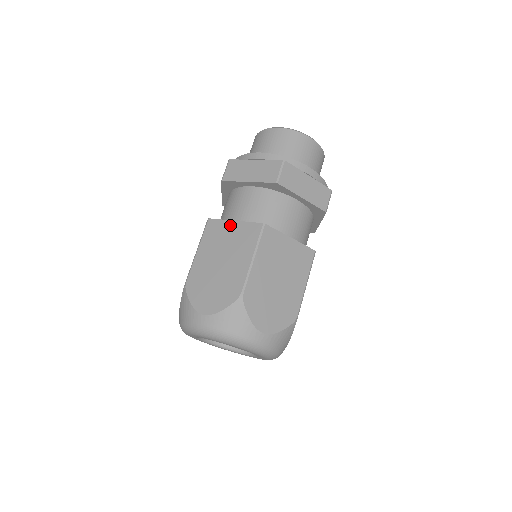
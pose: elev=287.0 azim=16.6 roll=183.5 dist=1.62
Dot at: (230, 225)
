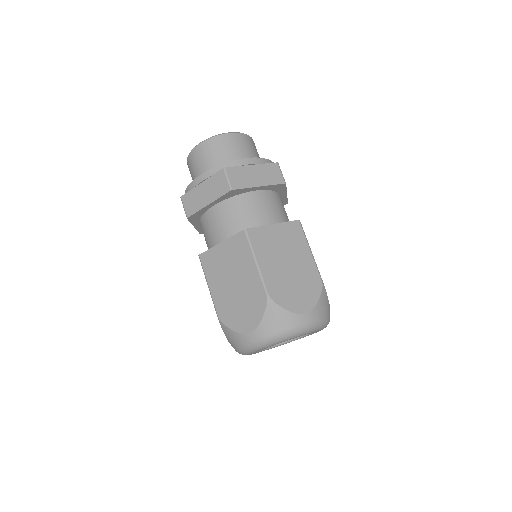
Dot at: (219, 249)
